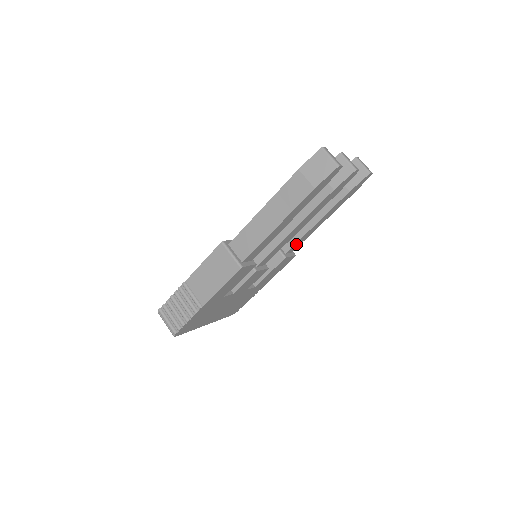
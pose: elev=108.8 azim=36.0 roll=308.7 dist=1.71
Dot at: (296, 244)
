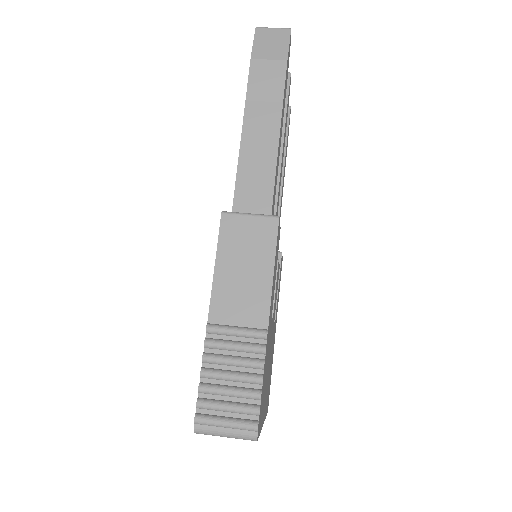
Dot at: occluded
